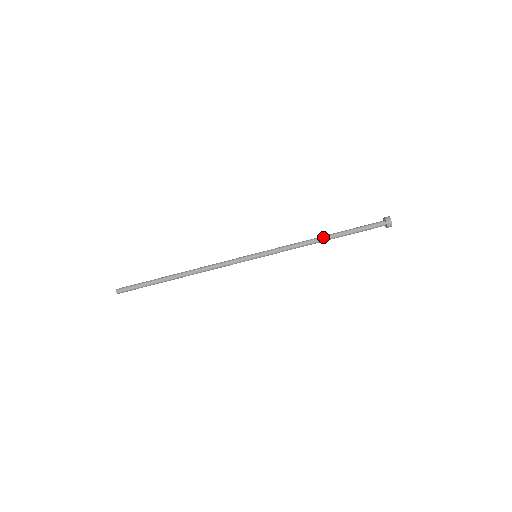
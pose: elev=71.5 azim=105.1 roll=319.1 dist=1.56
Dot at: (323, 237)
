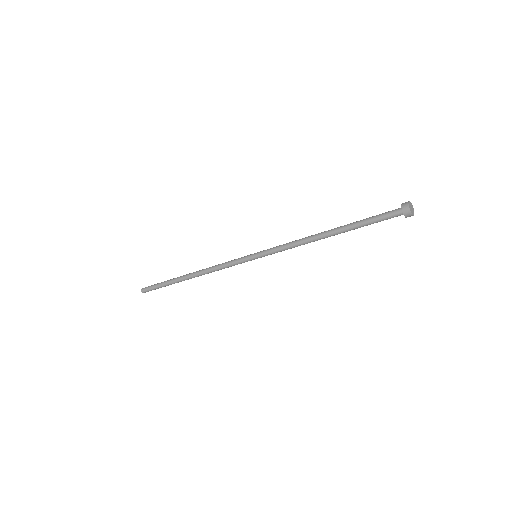
Dot at: (325, 232)
